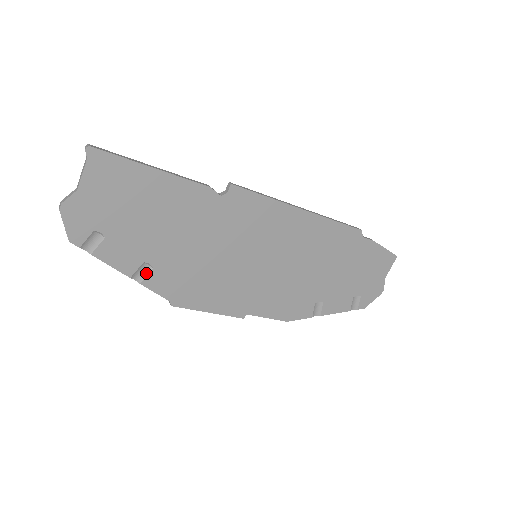
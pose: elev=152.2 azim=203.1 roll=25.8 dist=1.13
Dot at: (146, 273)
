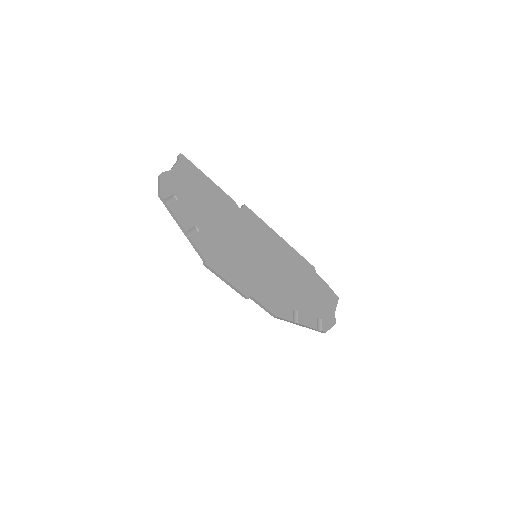
Dot at: (195, 234)
